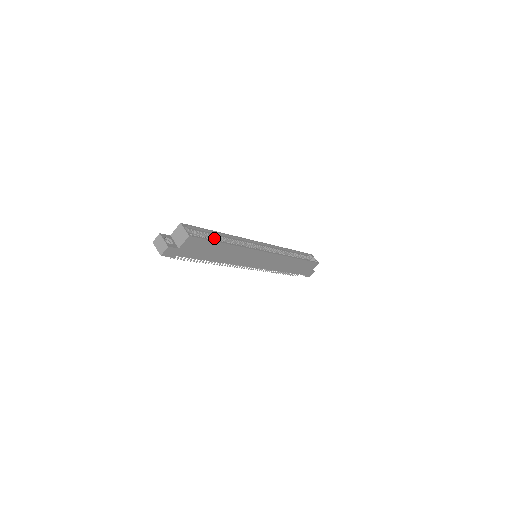
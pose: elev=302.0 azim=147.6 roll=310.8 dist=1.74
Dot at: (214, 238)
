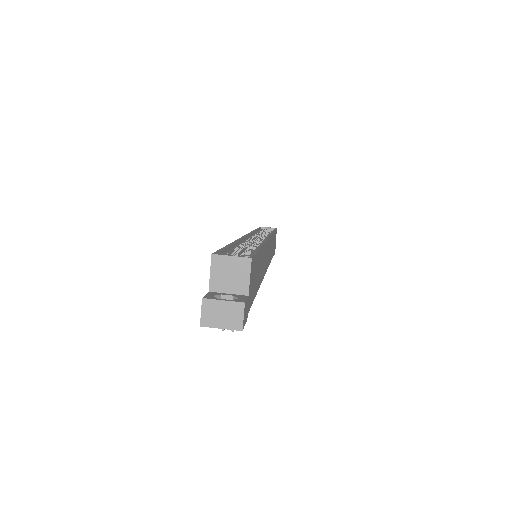
Dot at: (239, 253)
